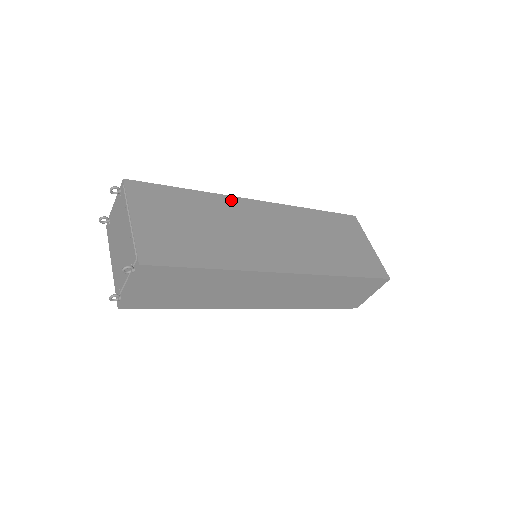
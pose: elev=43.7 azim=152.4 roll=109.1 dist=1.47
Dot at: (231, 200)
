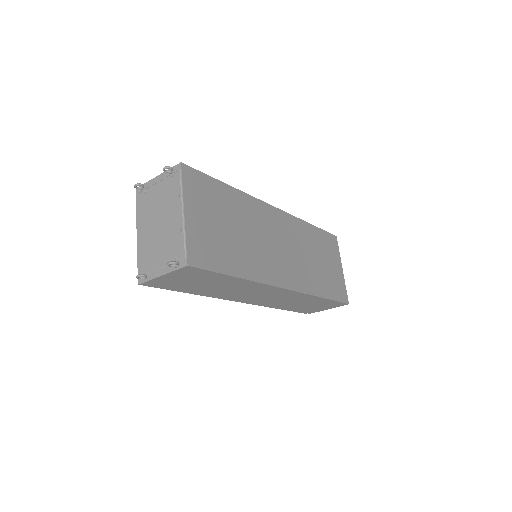
Dot at: (257, 203)
